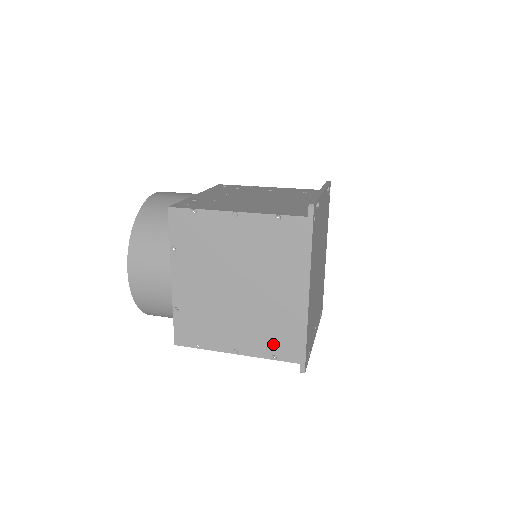
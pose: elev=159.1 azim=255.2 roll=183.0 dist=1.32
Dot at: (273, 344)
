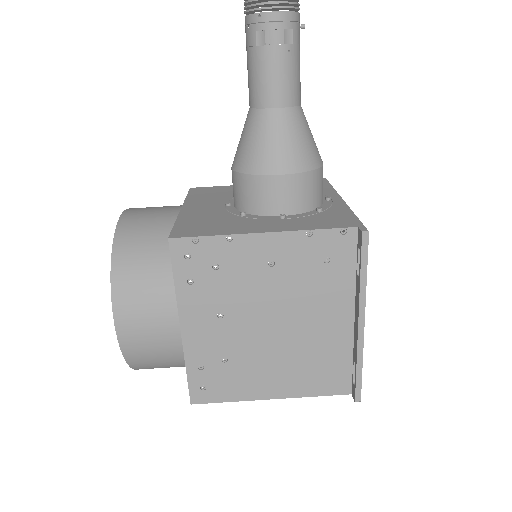
Dot at: occluded
